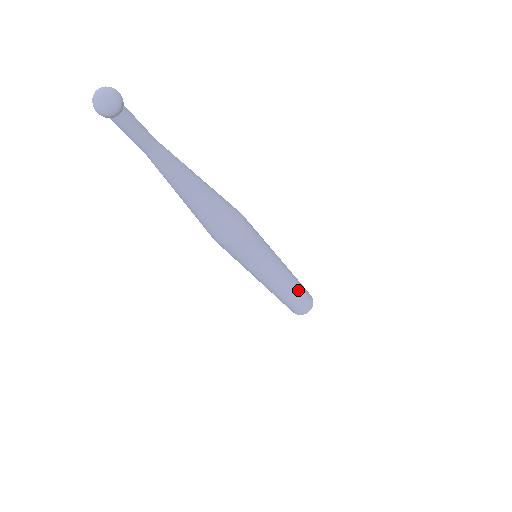
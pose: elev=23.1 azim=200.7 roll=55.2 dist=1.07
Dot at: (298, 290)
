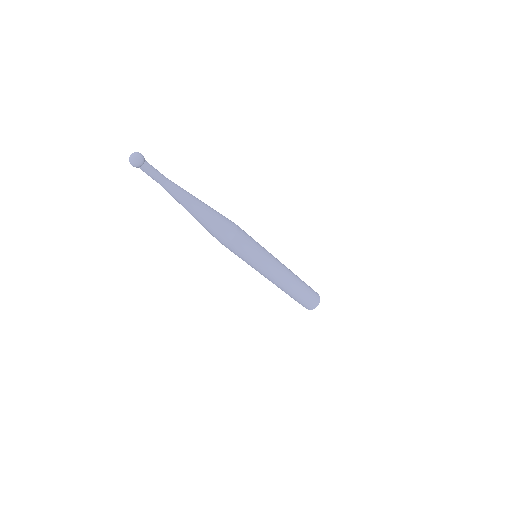
Dot at: (296, 291)
